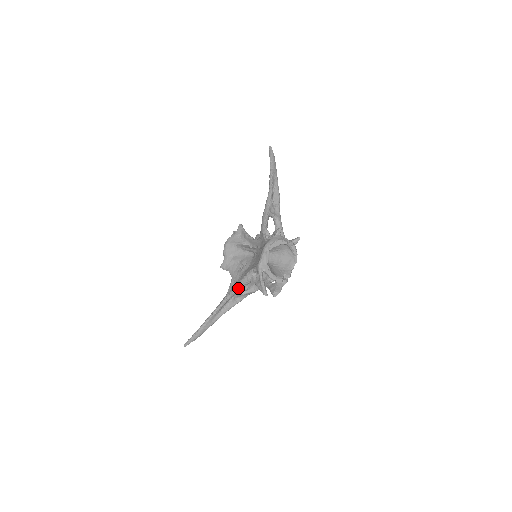
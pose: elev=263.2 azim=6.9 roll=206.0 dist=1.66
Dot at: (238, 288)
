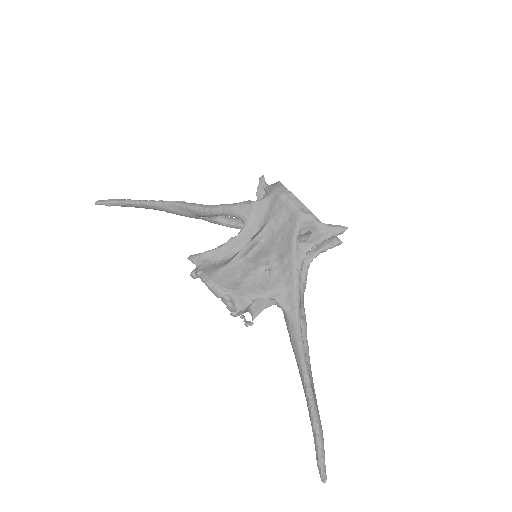
Dot at: (299, 286)
